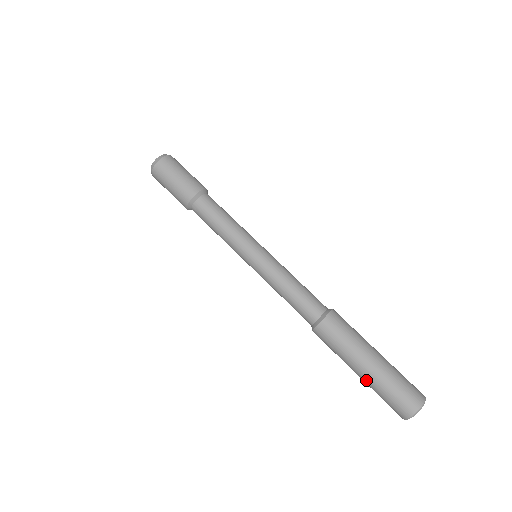
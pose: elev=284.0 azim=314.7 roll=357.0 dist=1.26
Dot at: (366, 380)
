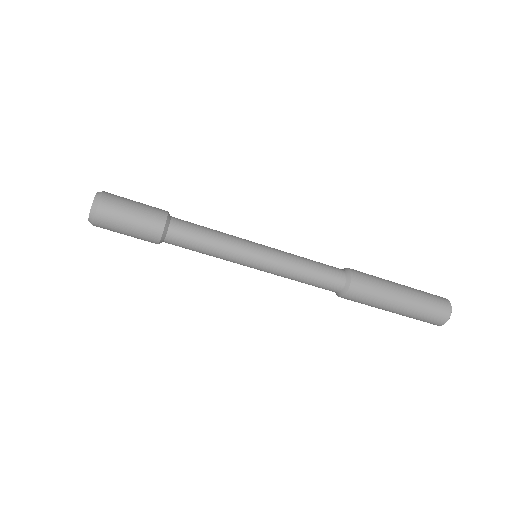
Dot at: occluded
